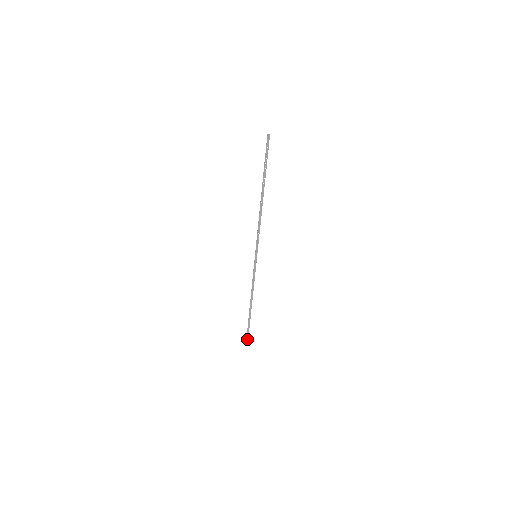
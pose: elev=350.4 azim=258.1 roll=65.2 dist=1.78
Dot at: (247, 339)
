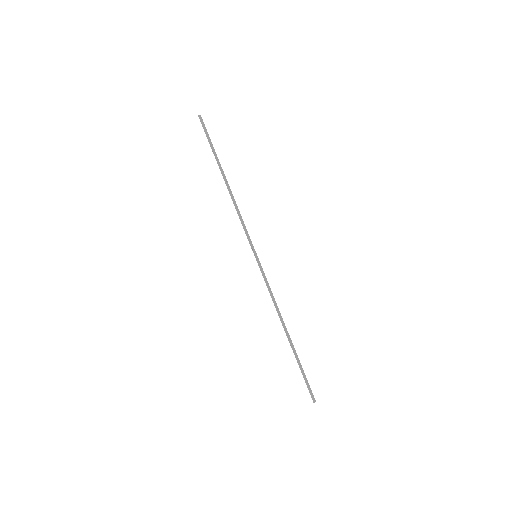
Dot at: (310, 391)
